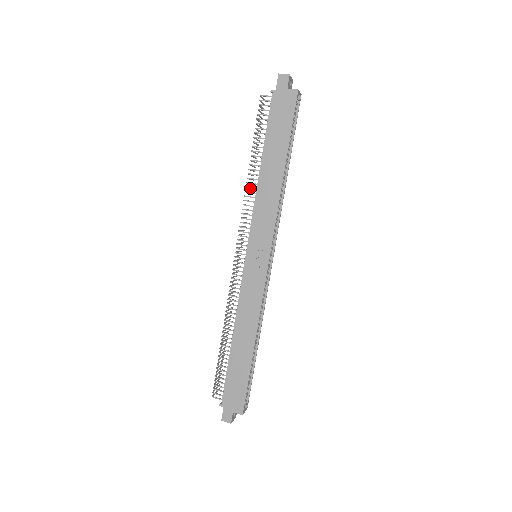
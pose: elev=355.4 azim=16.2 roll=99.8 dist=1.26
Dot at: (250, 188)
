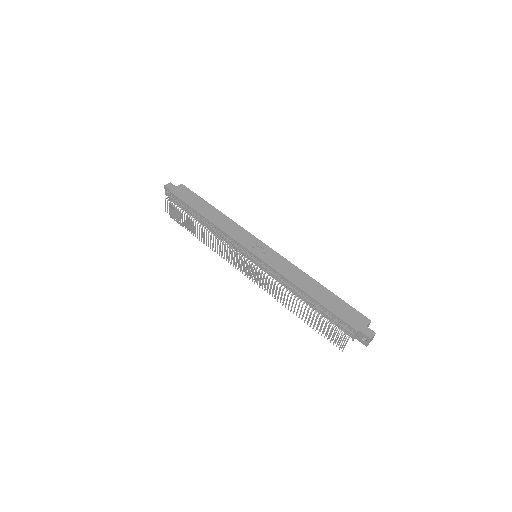
Dot at: (208, 241)
